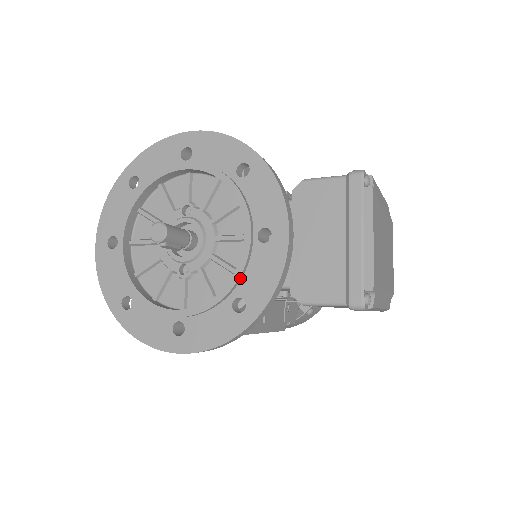
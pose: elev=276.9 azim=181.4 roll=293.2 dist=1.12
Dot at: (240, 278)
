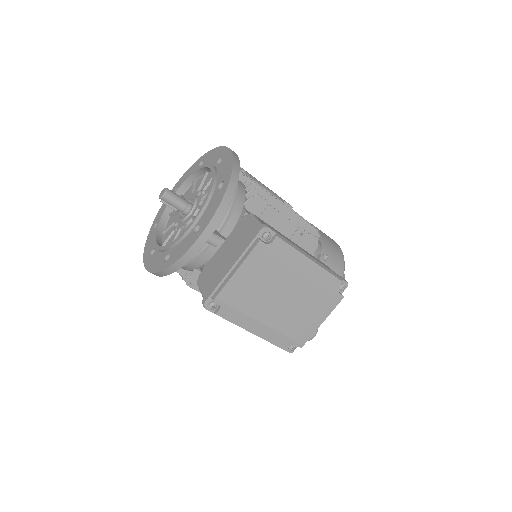
Dot at: (176, 244)
